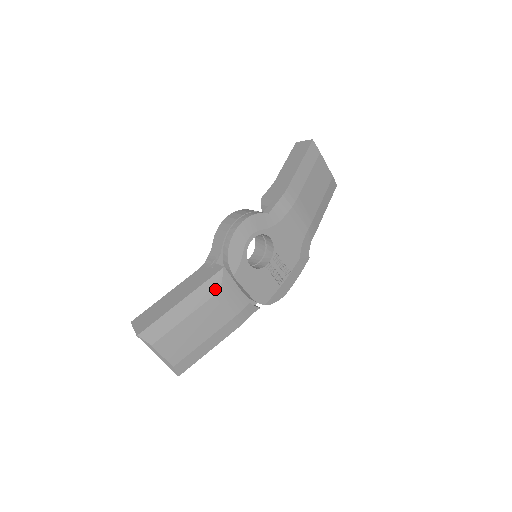
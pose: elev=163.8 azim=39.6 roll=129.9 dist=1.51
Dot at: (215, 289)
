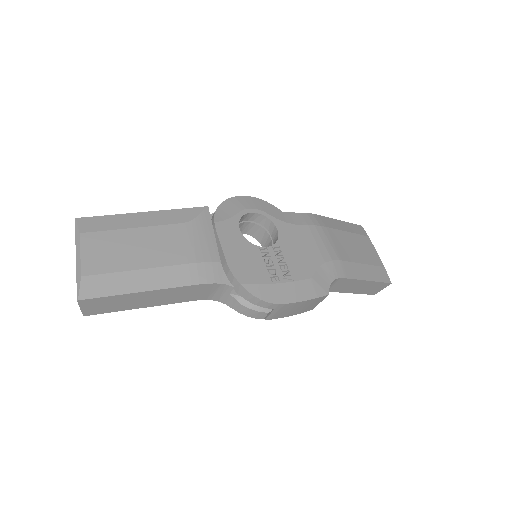
Dot at: (186, 219)
